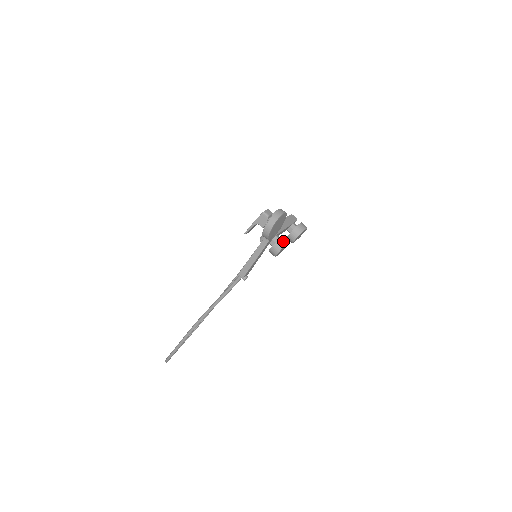
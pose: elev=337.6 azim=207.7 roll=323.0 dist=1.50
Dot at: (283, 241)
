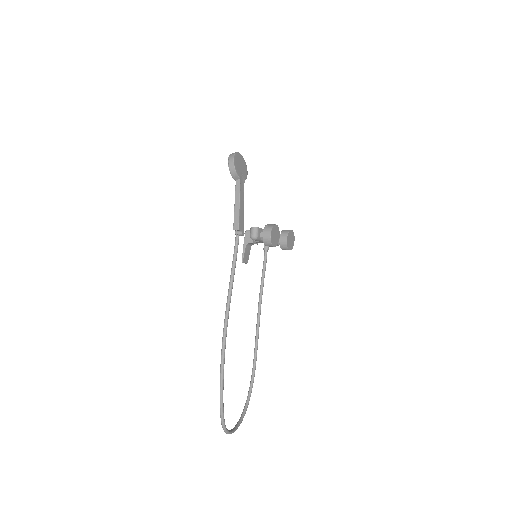
Dot at: (270, 225)
